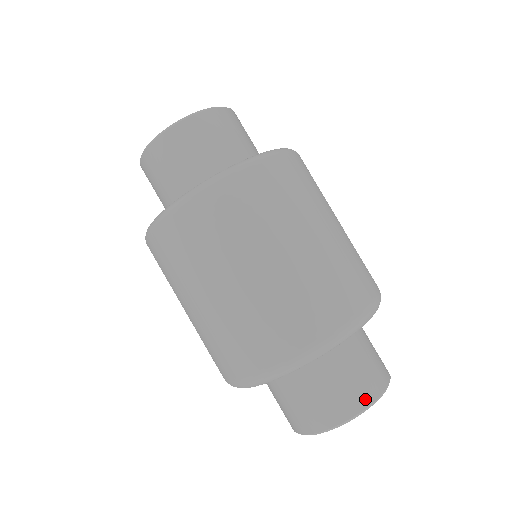
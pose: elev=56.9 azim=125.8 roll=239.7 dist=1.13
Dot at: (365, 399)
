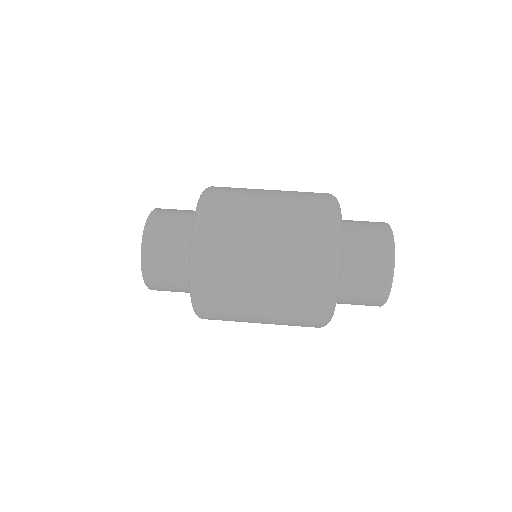
Dot at: (387, 256)
